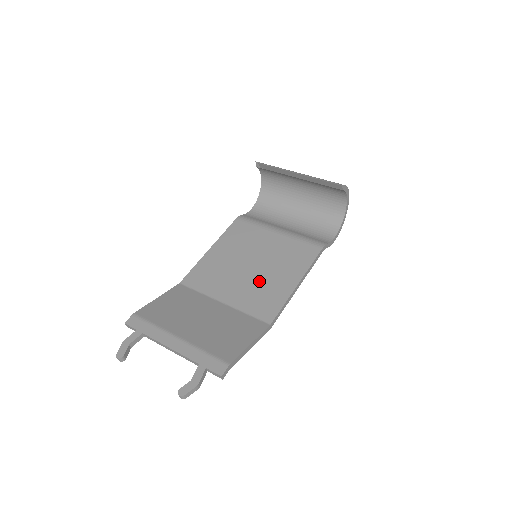
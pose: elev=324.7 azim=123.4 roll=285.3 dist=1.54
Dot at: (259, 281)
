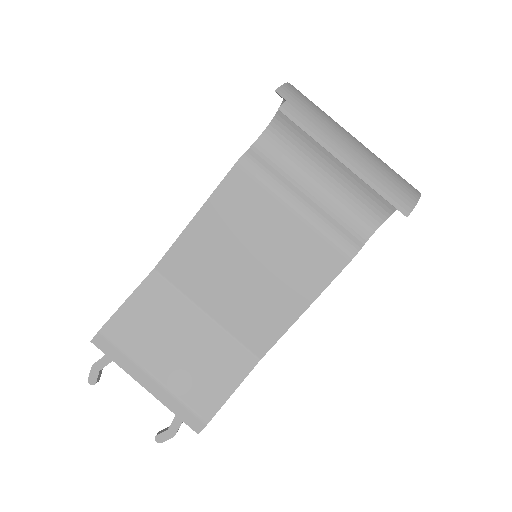
Dot at: (255, 294)
